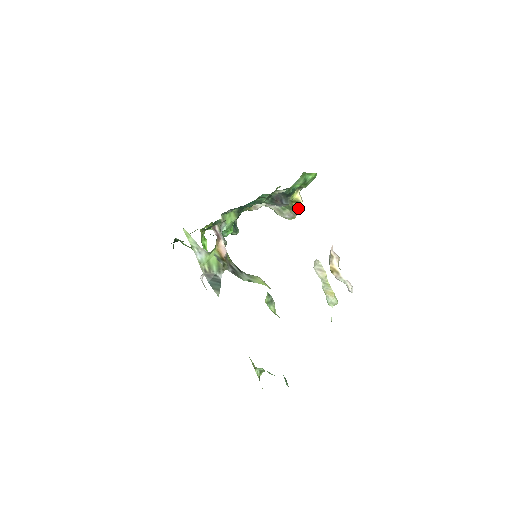
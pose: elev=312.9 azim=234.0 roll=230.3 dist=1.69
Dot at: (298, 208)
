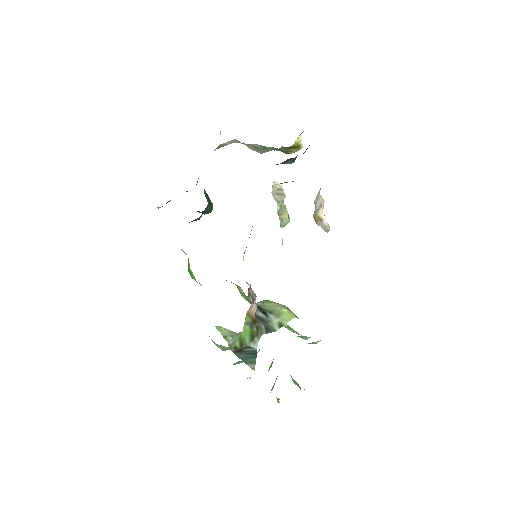
Dot at: (293, 152)
